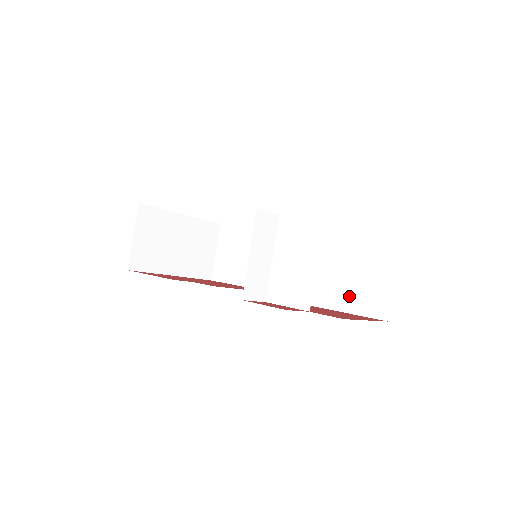
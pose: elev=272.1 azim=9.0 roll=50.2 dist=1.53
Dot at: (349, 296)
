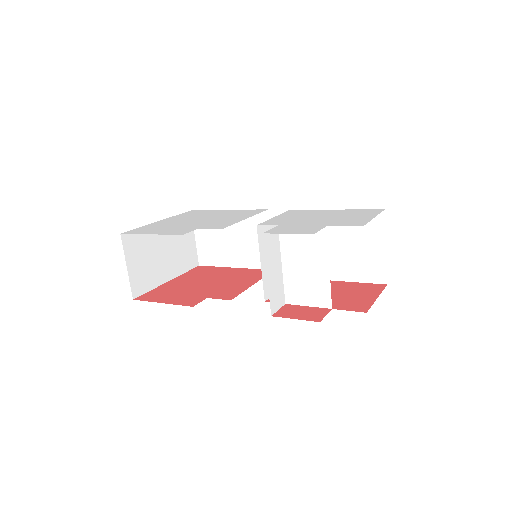
Dot at: (347, 267)
